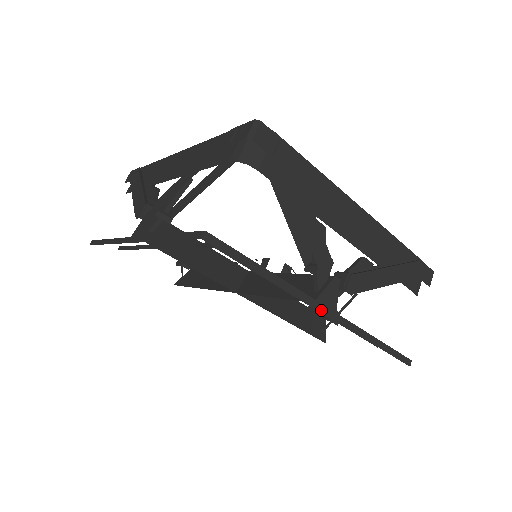
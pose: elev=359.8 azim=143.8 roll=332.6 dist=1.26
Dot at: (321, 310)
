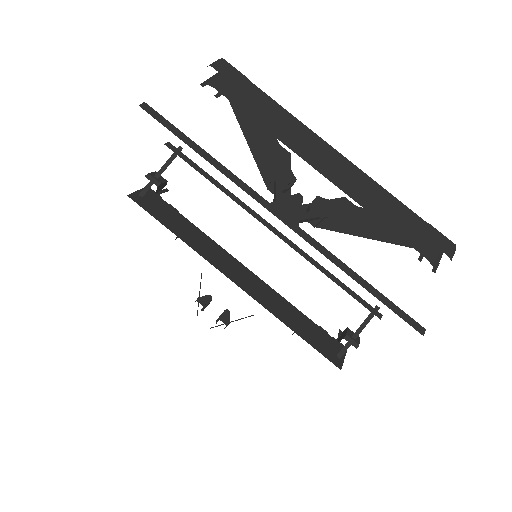
Dot at: (274, 213)
